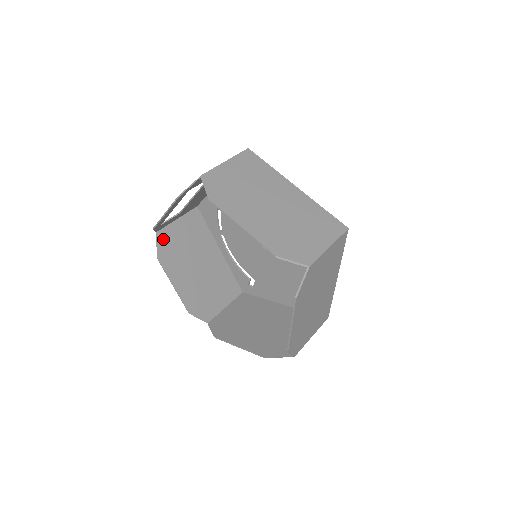
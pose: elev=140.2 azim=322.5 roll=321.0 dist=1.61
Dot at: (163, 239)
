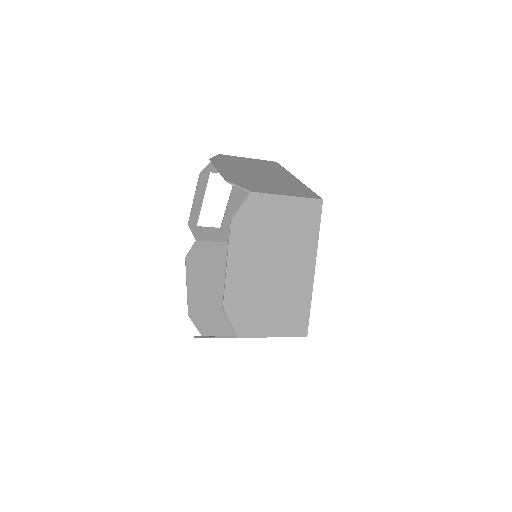
Dot at: (199, 248)
